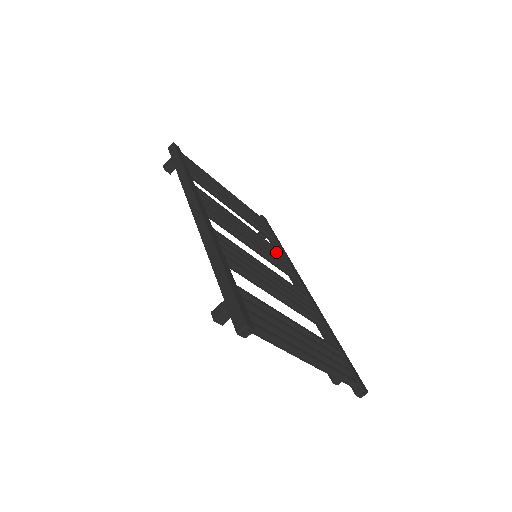
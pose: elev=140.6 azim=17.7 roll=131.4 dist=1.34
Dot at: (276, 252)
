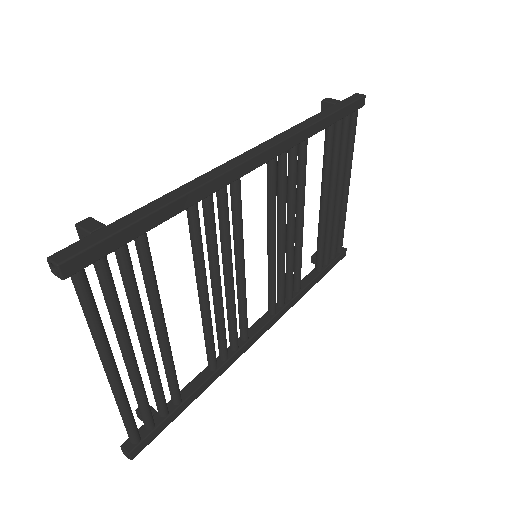
Dot at: (292, 282)
